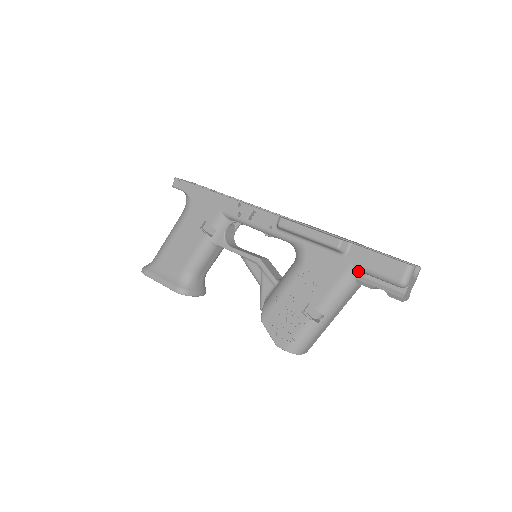
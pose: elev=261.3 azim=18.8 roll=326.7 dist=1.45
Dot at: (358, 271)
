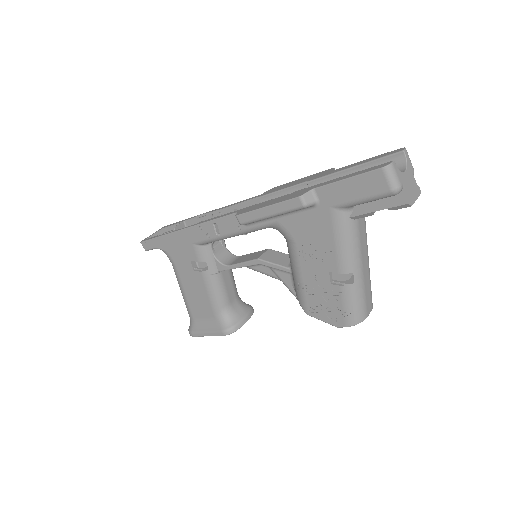
Dot at: (344, 210)
